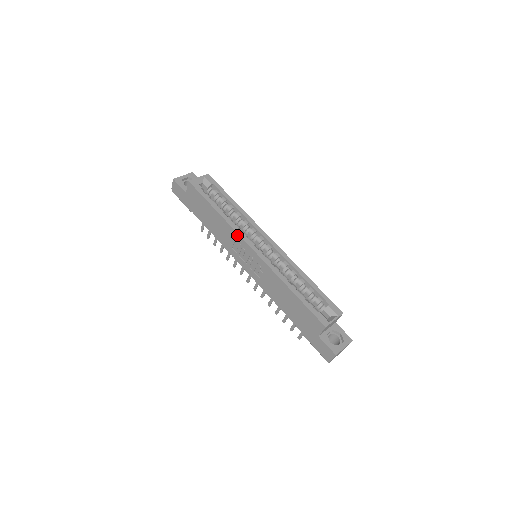
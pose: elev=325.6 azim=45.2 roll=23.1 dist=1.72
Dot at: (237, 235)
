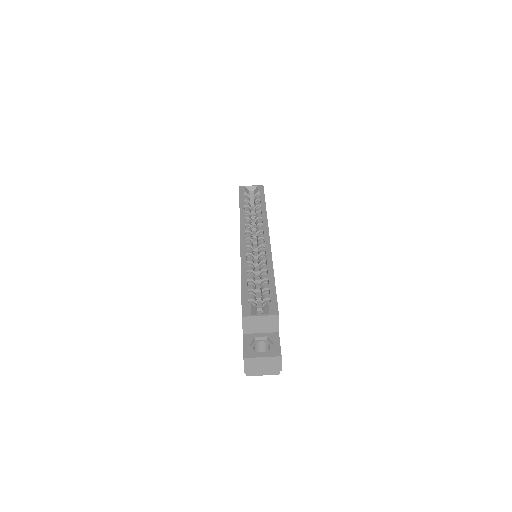
Dot at: (240, 227)
